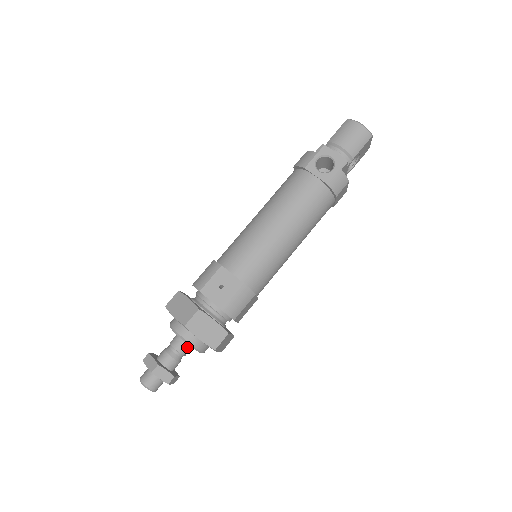
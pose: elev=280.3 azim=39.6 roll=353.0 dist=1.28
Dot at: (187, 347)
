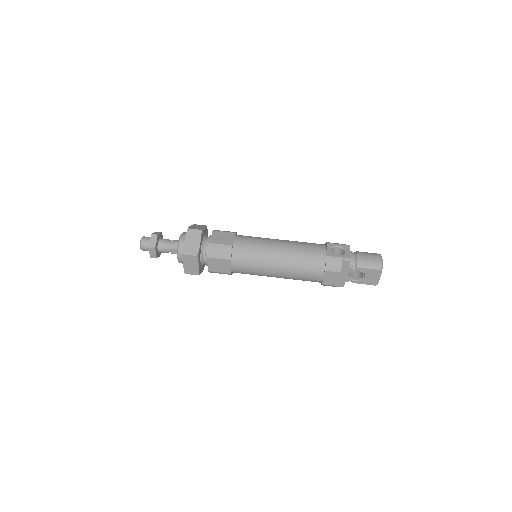
Dot at: occluded
